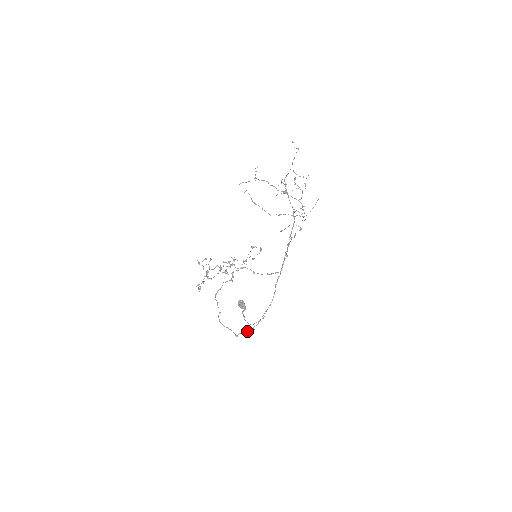
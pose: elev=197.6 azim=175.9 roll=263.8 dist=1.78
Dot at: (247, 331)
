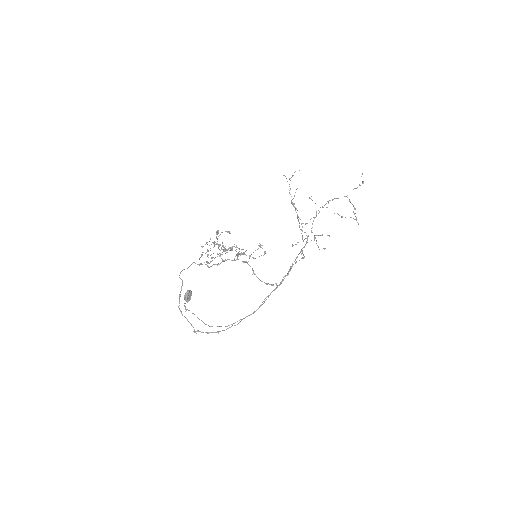
Dot at: (209, 332)
